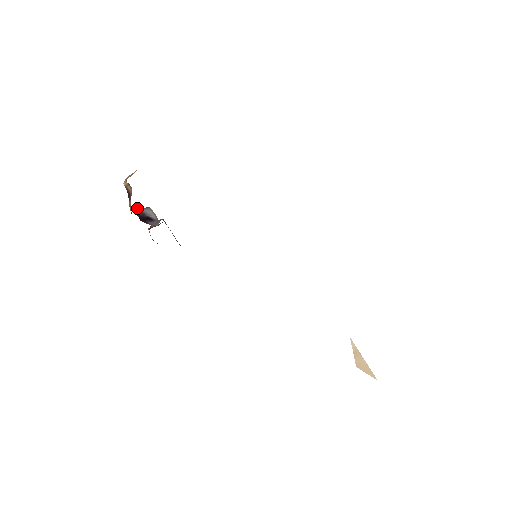
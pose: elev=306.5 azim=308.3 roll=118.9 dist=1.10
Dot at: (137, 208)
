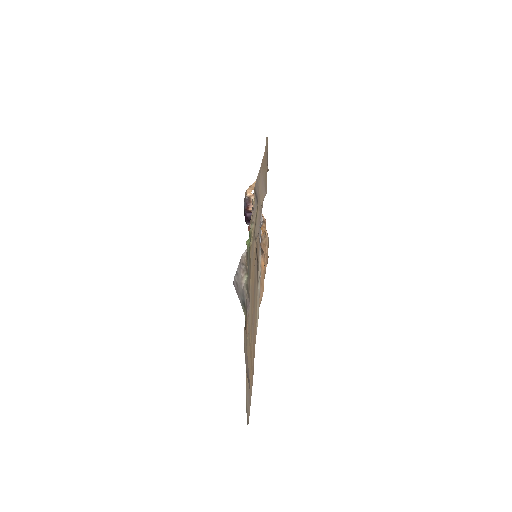
Dot at: occluded
